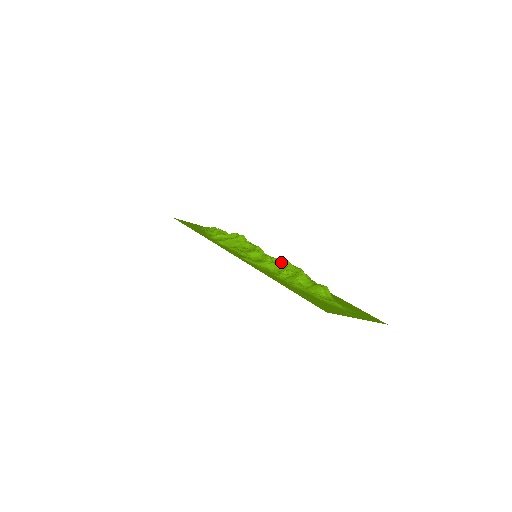
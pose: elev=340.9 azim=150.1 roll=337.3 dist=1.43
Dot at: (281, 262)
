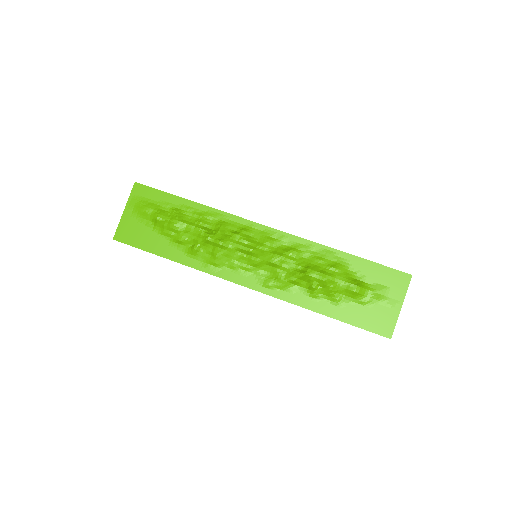
Dot at: (300, 277)
